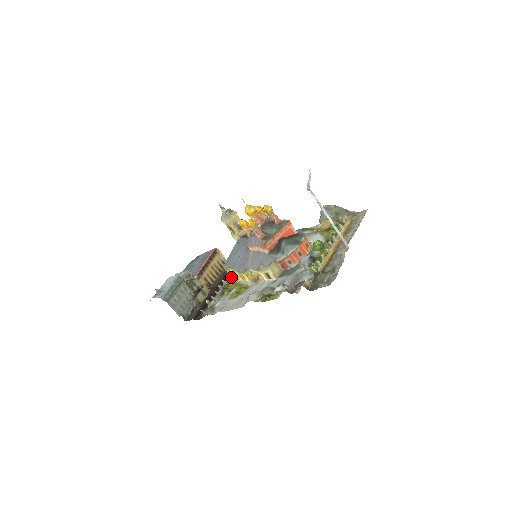
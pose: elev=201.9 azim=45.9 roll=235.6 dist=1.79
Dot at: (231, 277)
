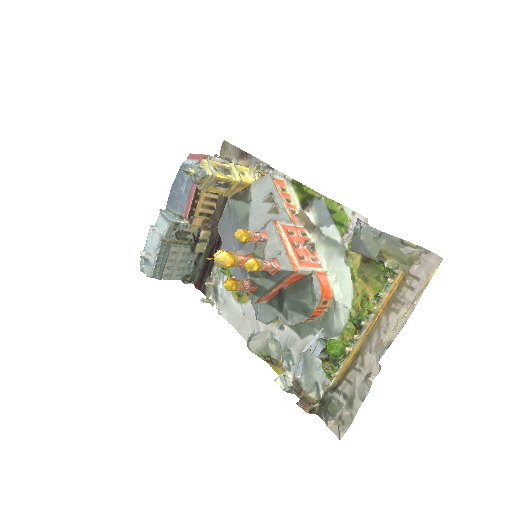
Dot at: occluded
